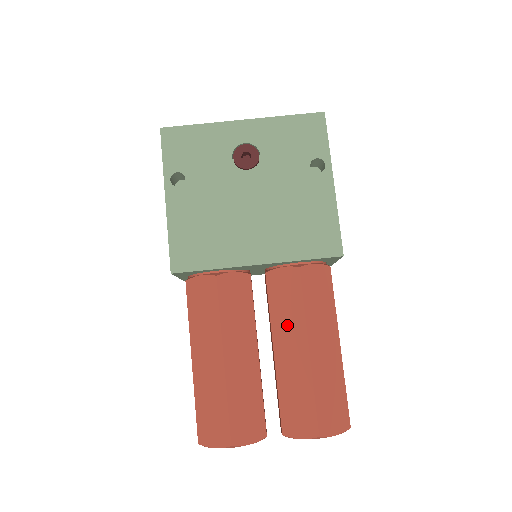
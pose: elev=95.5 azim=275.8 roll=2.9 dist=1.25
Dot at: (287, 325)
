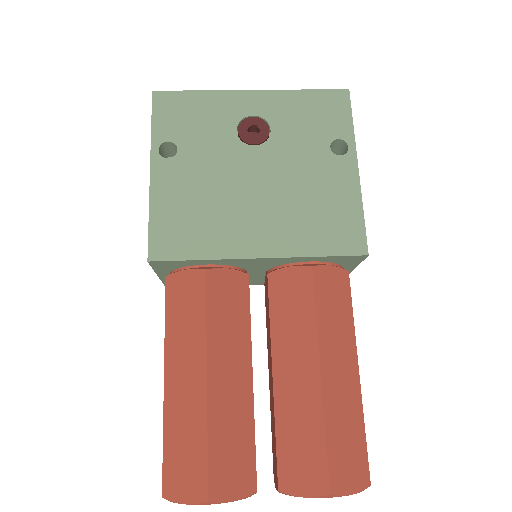
Dot at: (292, 340)
